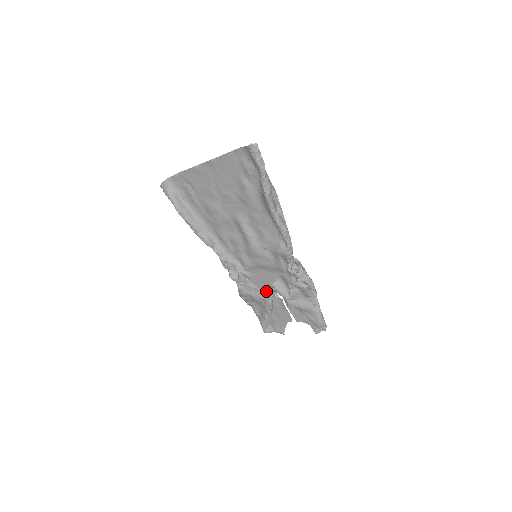
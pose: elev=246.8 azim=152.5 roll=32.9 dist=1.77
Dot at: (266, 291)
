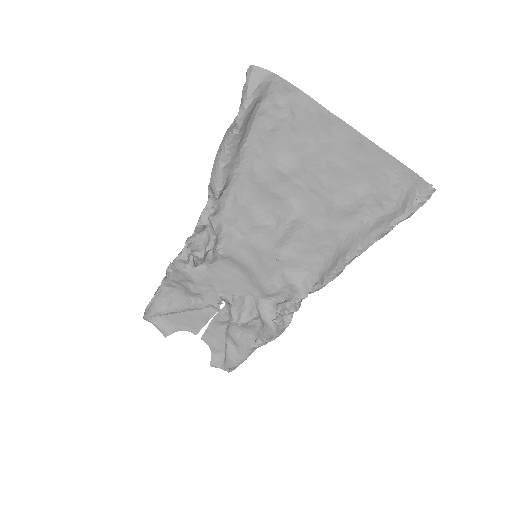
Dot at: (218, 294)
